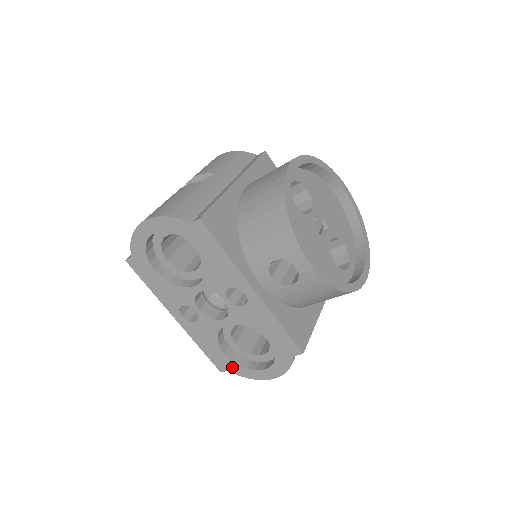
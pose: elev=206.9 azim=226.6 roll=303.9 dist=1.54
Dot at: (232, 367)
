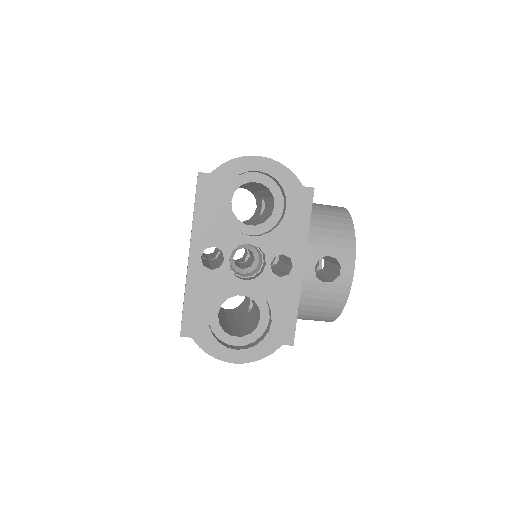
Dot at: (202, 335)
